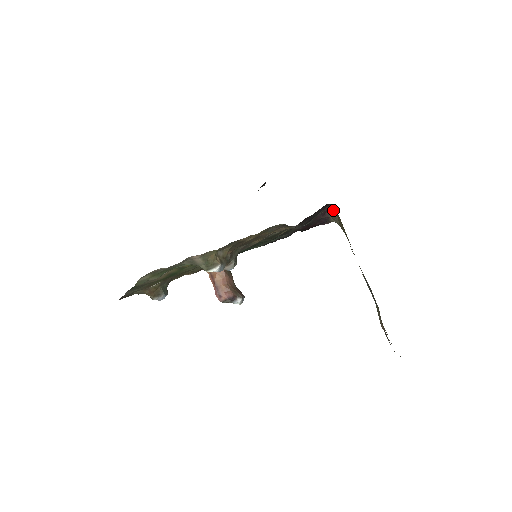
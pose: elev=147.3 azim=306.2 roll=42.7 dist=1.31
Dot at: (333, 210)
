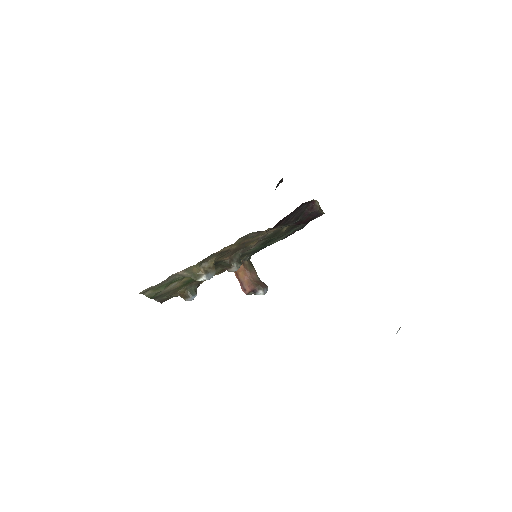
Dot at: occluded
